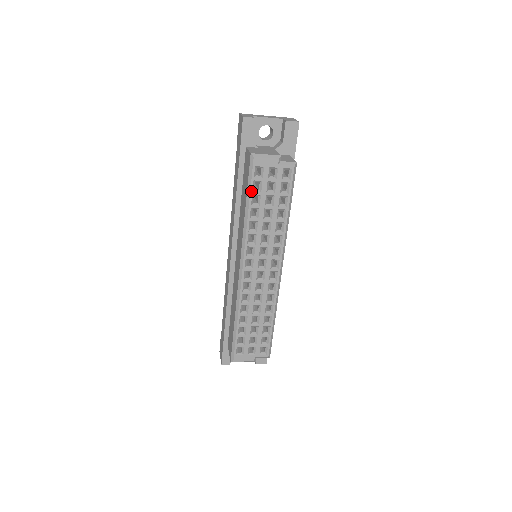
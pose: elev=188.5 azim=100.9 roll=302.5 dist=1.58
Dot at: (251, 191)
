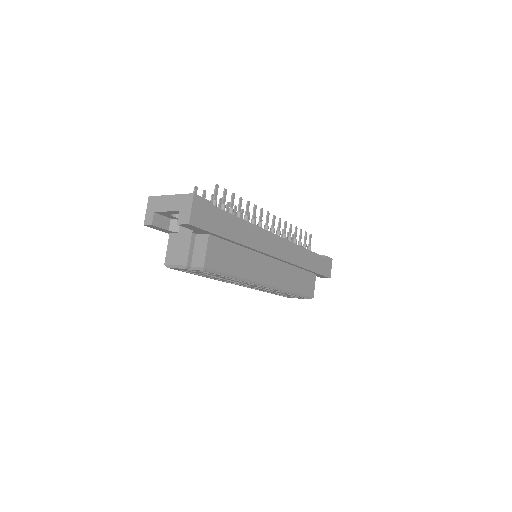
Dot at: (191, 273)
